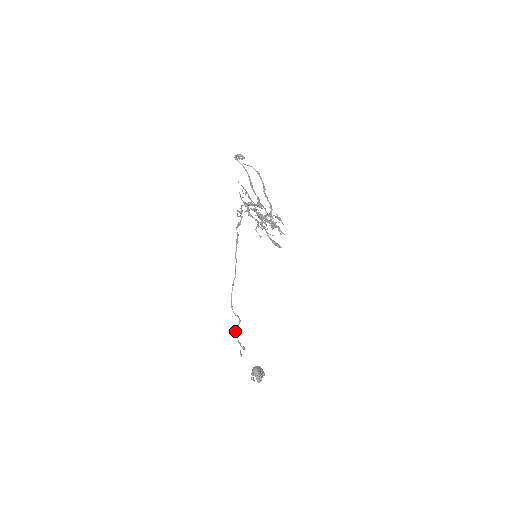
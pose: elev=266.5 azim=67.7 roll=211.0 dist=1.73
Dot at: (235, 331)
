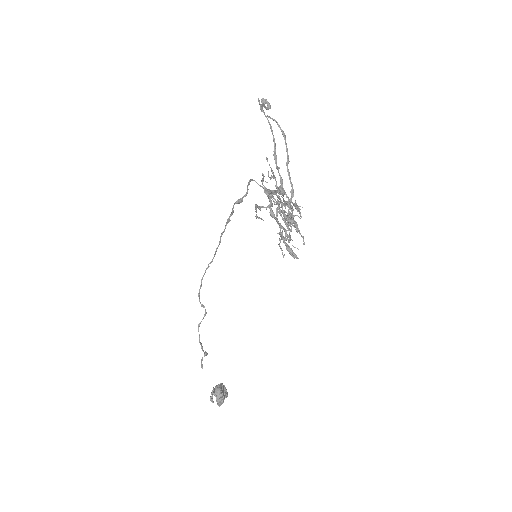
Dot at: occluded
